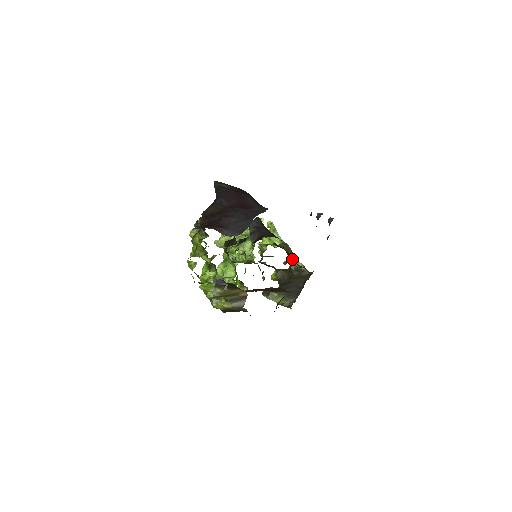
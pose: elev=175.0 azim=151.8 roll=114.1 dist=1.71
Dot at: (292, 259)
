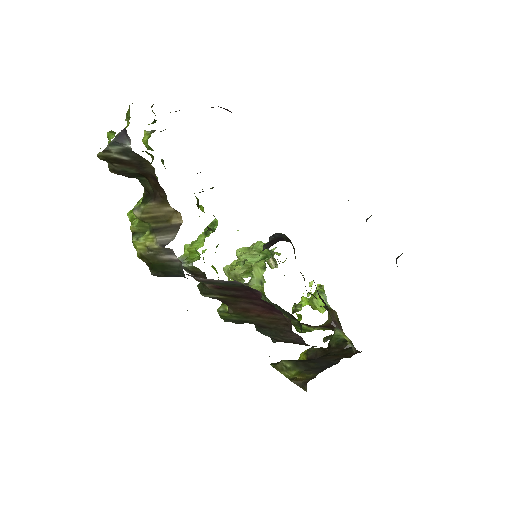
Dot at: (325, 304)
